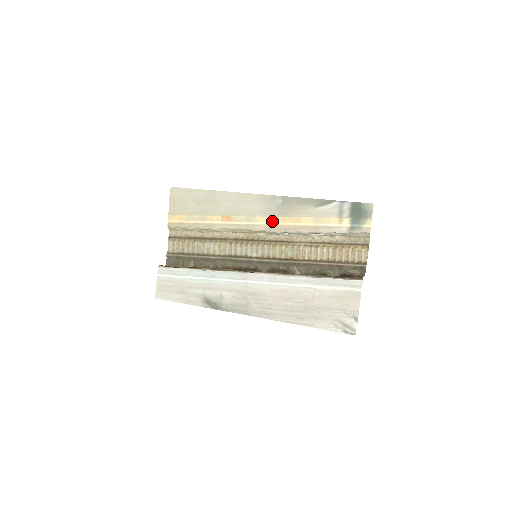
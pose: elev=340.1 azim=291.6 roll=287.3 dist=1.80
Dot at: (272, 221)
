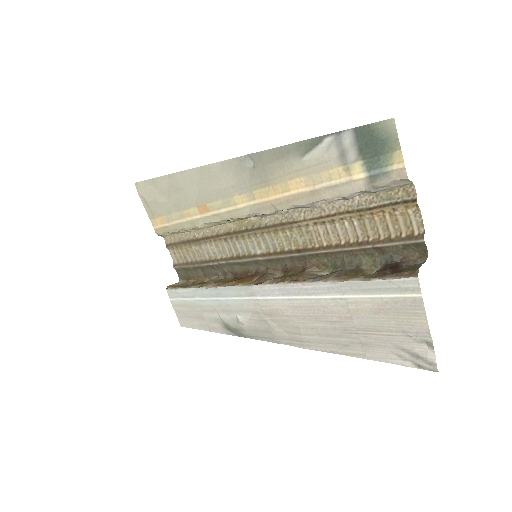
Dot at: (253, 198)
